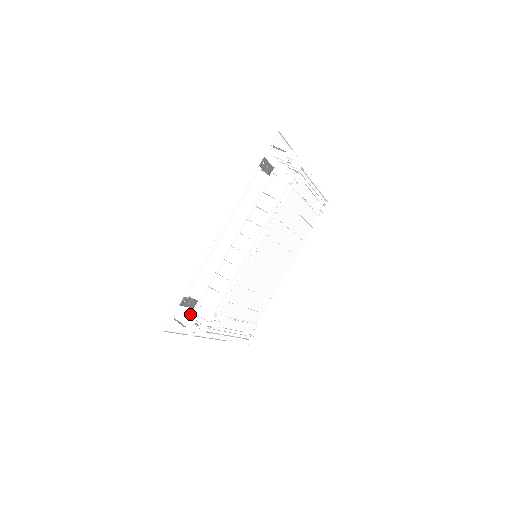
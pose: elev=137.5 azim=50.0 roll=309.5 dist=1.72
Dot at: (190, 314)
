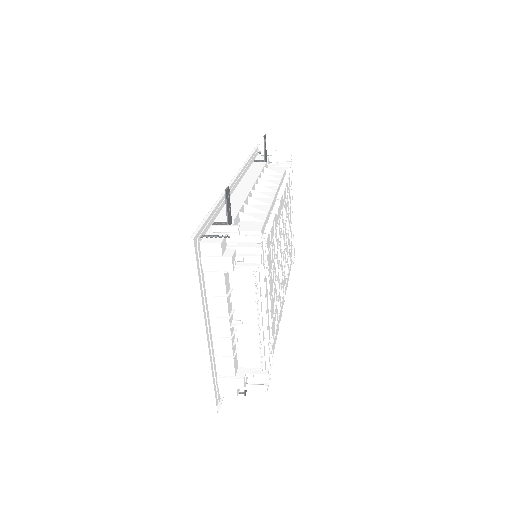
Dot at: occluded
